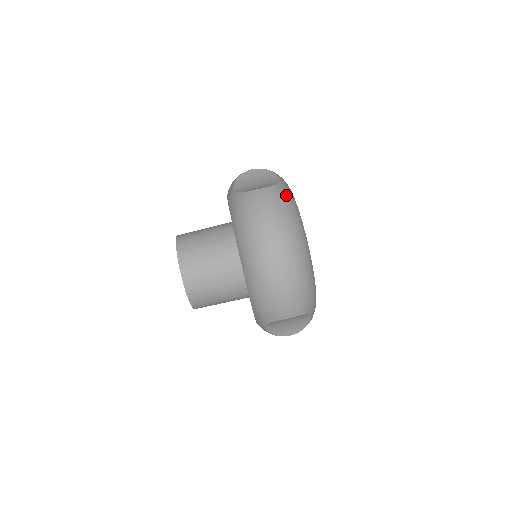
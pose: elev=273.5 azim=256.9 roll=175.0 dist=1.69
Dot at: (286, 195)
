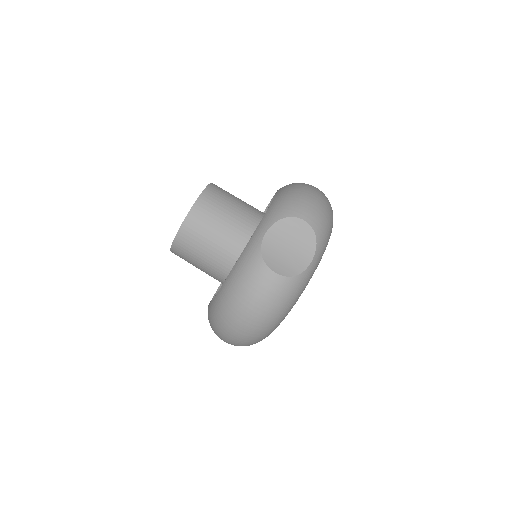
Dot at: (294, 292)
